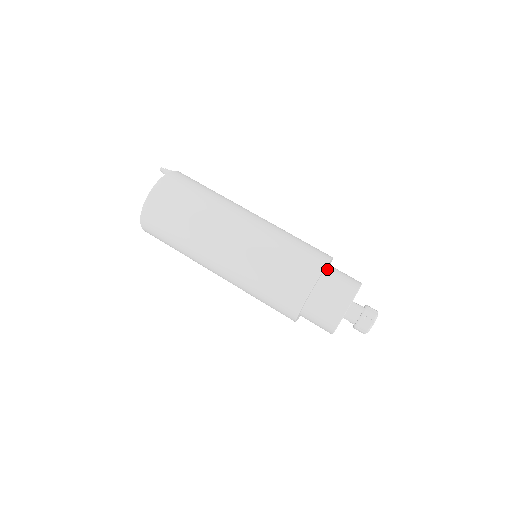
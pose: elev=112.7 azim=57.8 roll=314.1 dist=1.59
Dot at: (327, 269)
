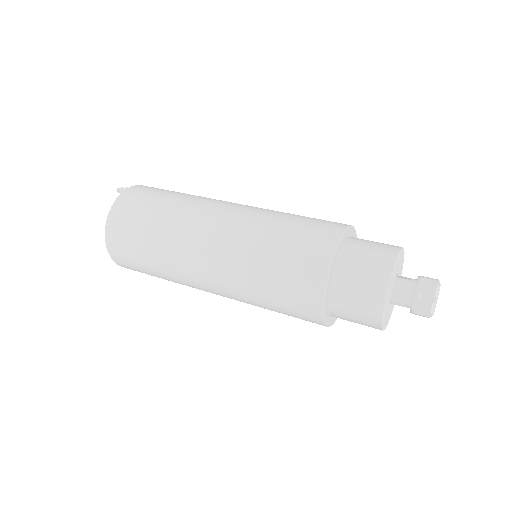
Dot at: (345, 245)
